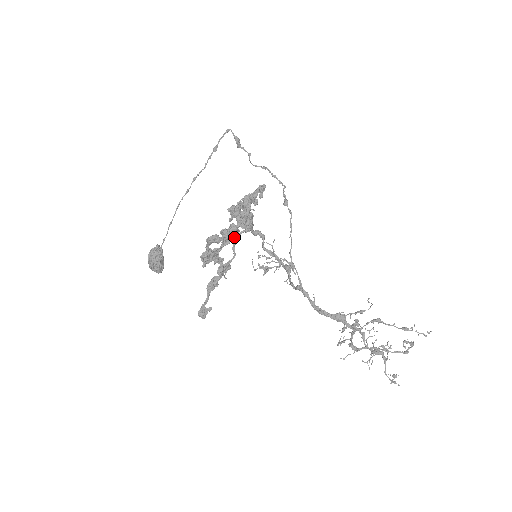
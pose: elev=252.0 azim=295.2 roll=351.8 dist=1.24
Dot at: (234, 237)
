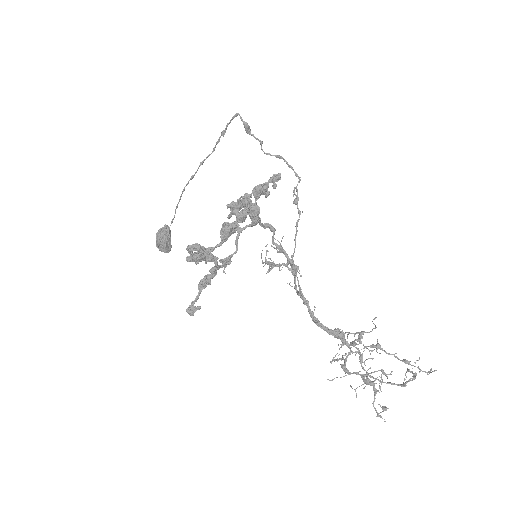
Dot at: occluded
